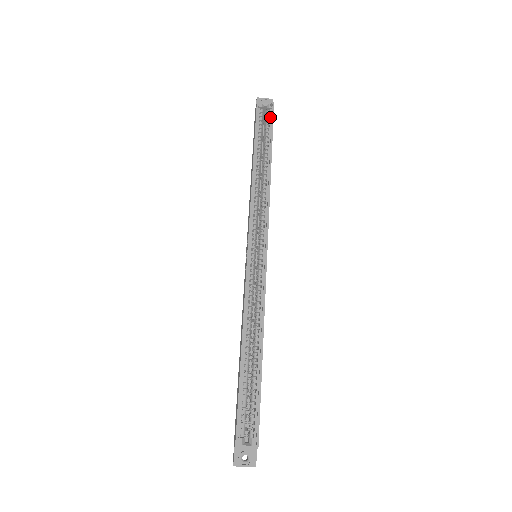
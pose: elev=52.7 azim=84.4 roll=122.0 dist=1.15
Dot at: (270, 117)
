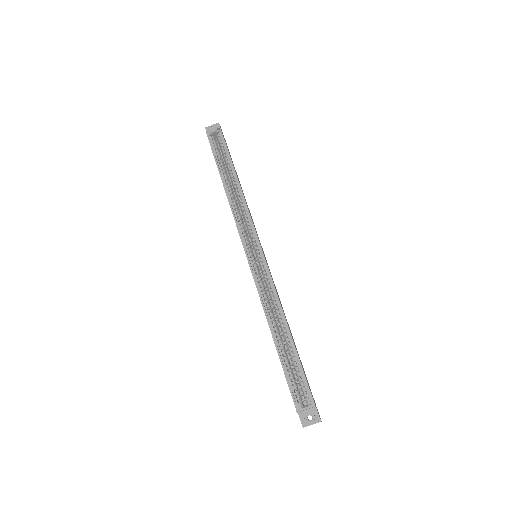
Dot at: (221, 139)
